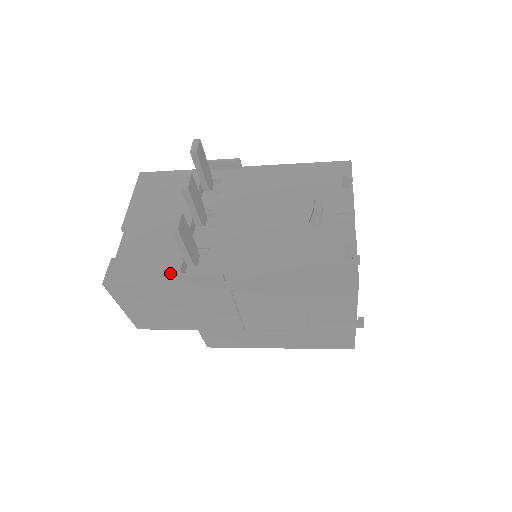
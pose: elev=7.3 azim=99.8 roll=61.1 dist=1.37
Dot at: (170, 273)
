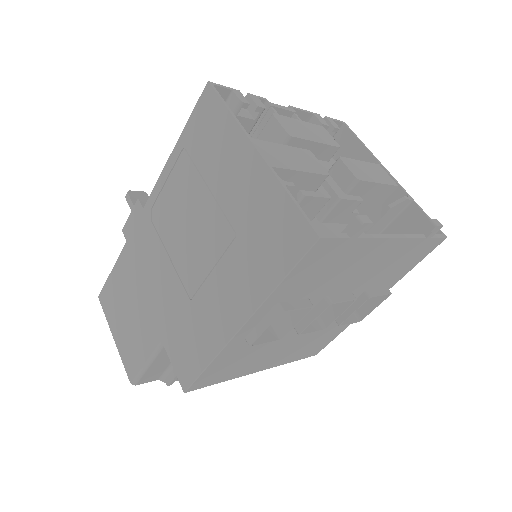
Dot at: occluded
